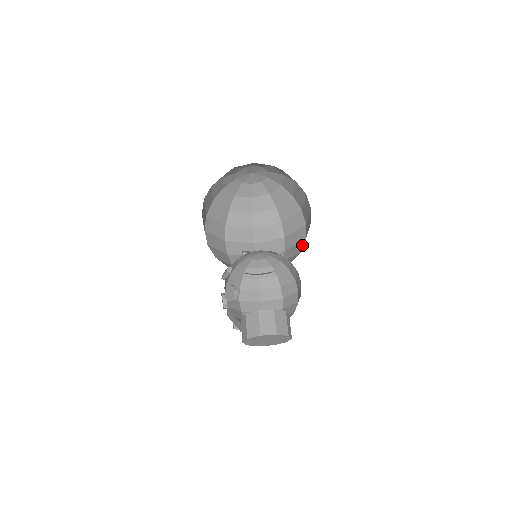
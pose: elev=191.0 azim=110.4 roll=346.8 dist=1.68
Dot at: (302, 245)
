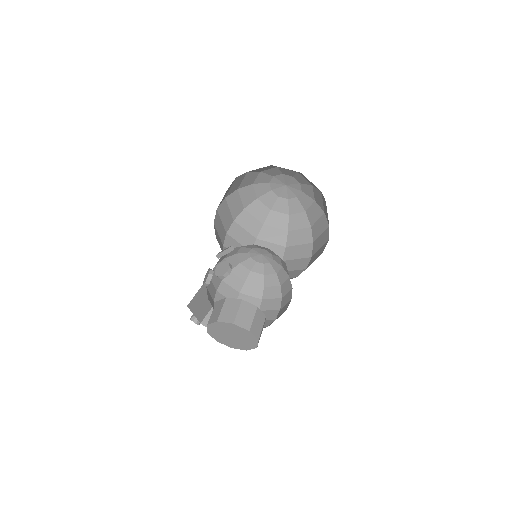
Dot at: (300, 272)
